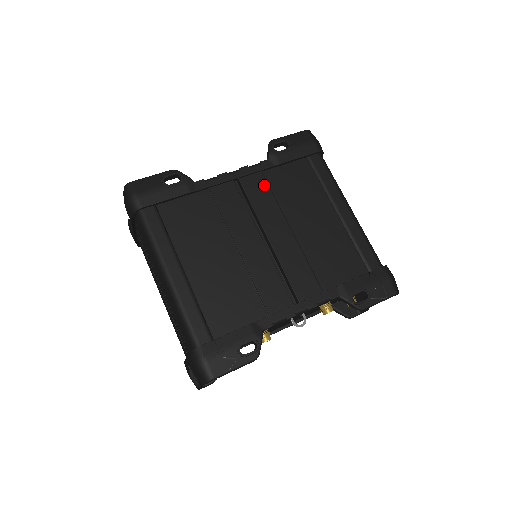
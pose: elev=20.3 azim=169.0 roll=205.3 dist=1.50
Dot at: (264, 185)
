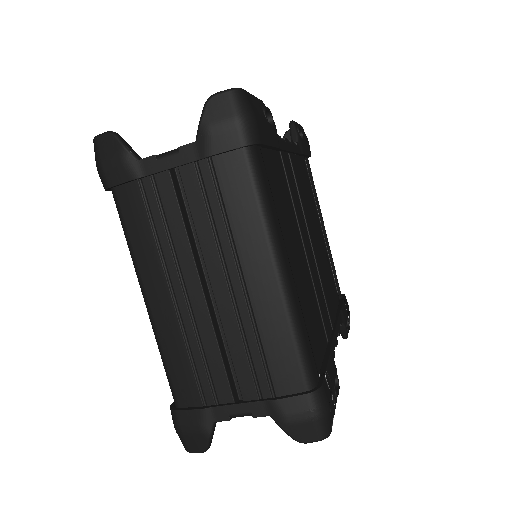
Dot at: (299, 173)
